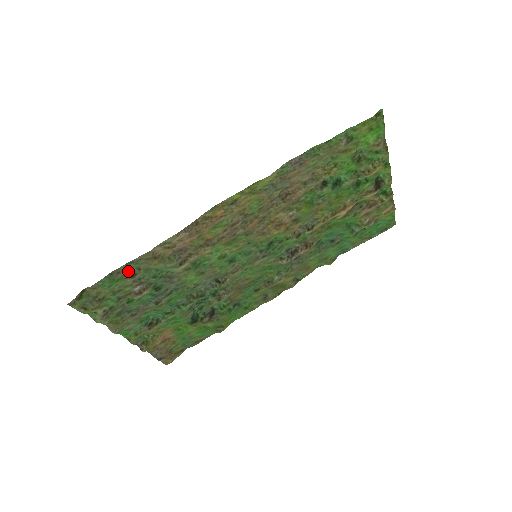
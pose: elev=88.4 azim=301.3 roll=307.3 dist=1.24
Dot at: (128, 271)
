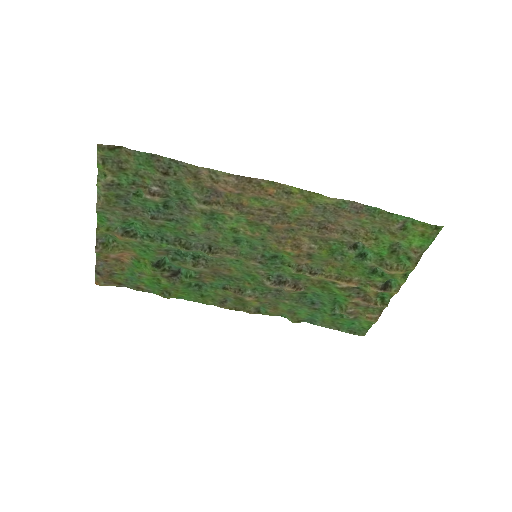
Dot at: (166, 166)
